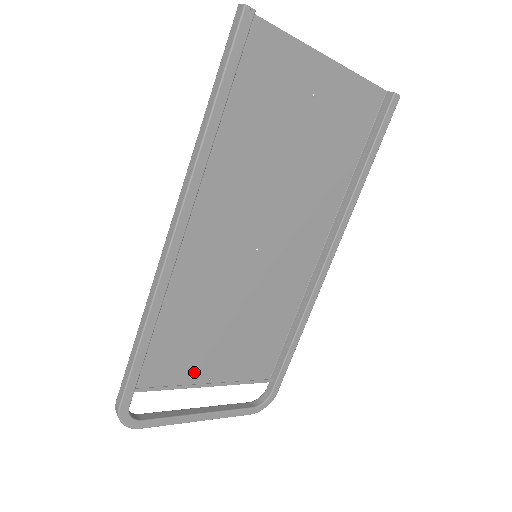
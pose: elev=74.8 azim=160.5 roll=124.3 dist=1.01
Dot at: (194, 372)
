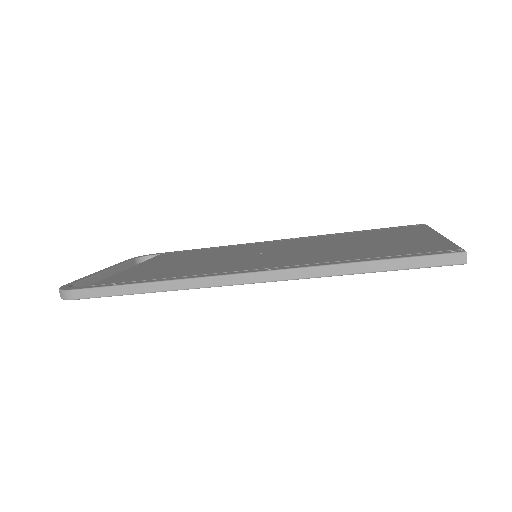
Dot at: (134, 270)
